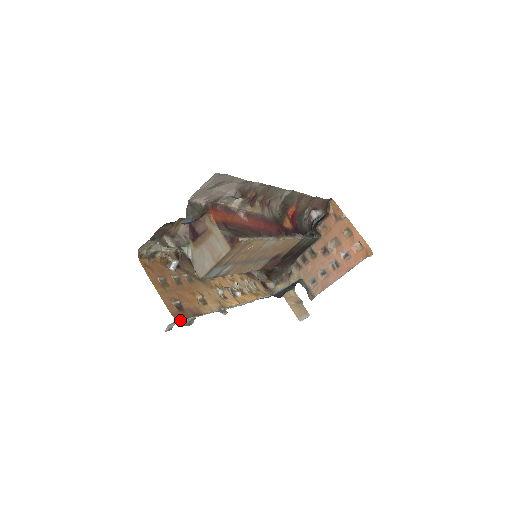
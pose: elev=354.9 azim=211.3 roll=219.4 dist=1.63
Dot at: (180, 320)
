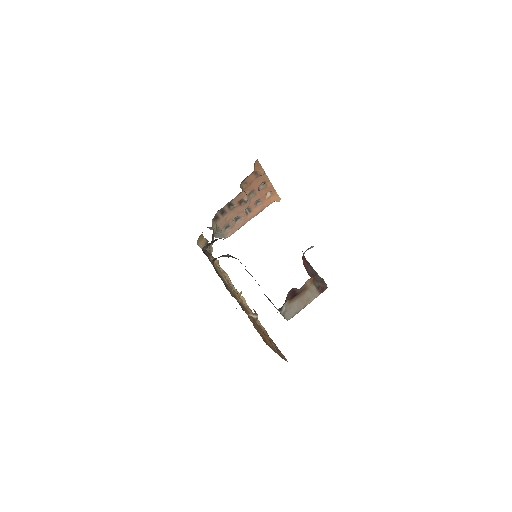
Dot at: (286, 359)
